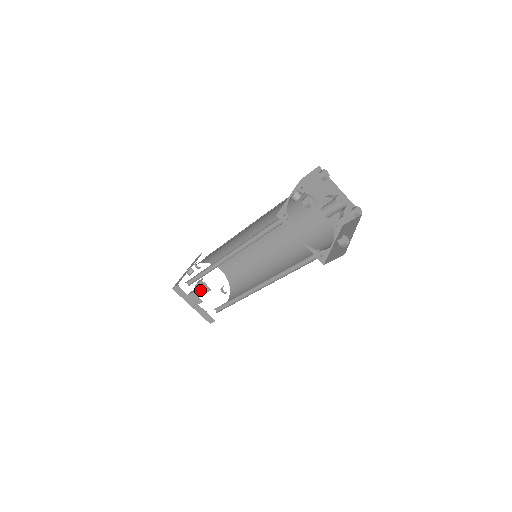
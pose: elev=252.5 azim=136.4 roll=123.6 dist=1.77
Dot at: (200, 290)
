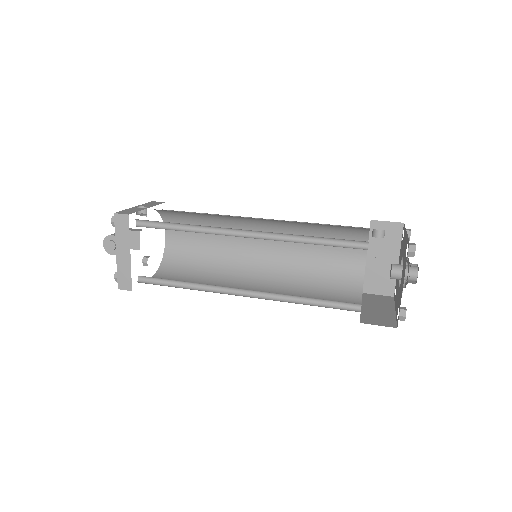
Dot at: occluded
